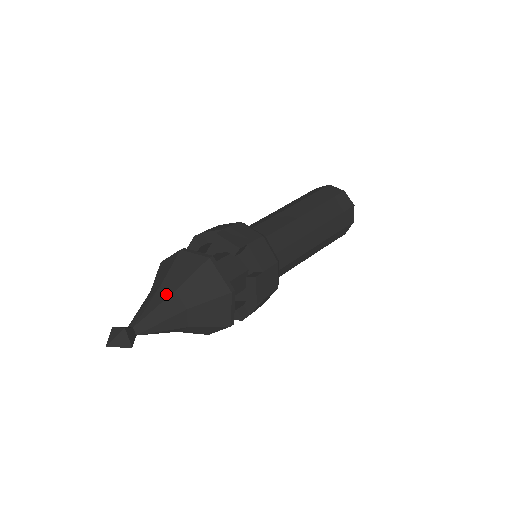
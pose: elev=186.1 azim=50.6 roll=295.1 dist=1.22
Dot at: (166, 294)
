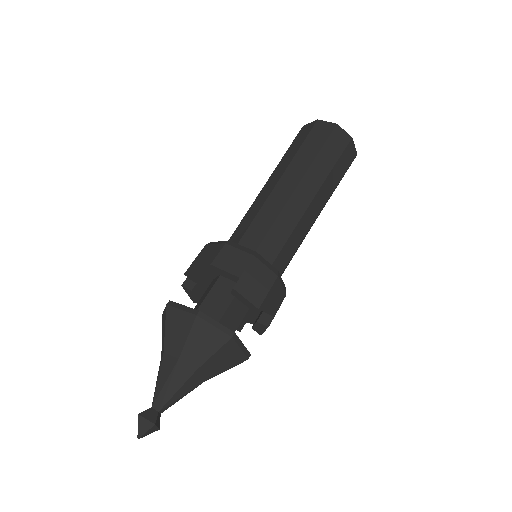
Dot at: (187, 373)
